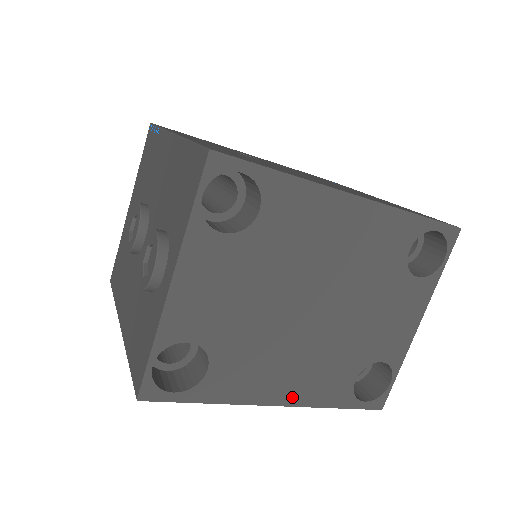
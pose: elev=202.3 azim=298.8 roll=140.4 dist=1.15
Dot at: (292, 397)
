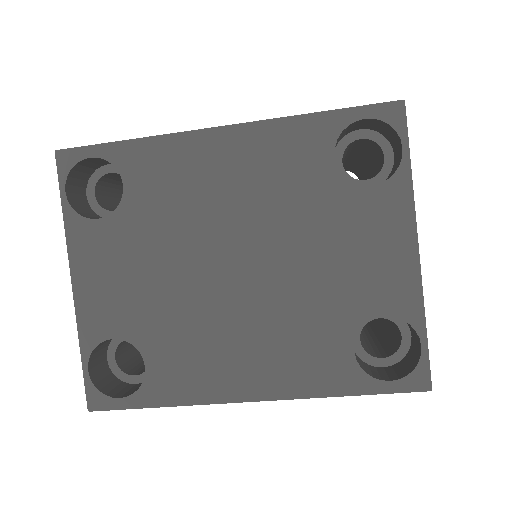
Dot at: (267, 387)
